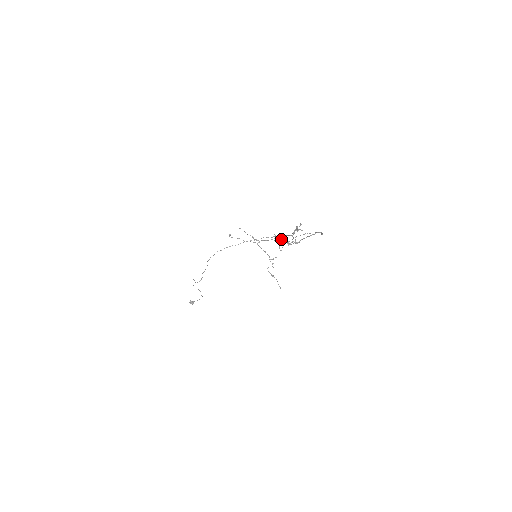
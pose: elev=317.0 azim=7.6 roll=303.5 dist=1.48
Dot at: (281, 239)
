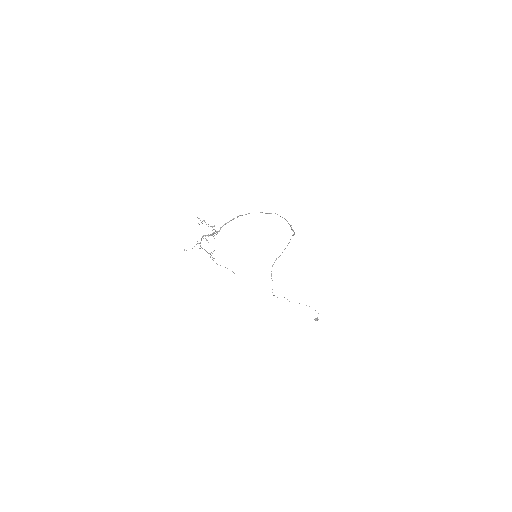
Dot at: (205, 235)
